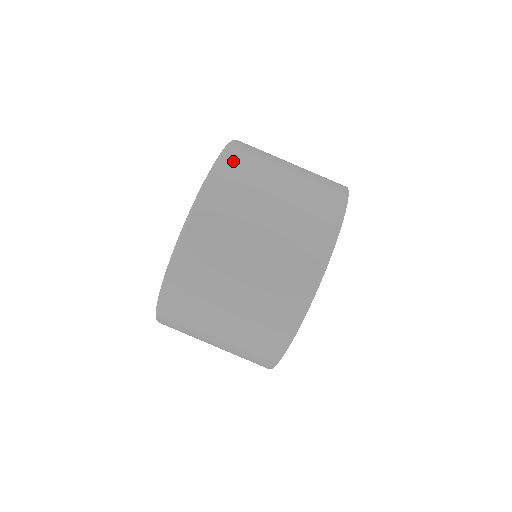
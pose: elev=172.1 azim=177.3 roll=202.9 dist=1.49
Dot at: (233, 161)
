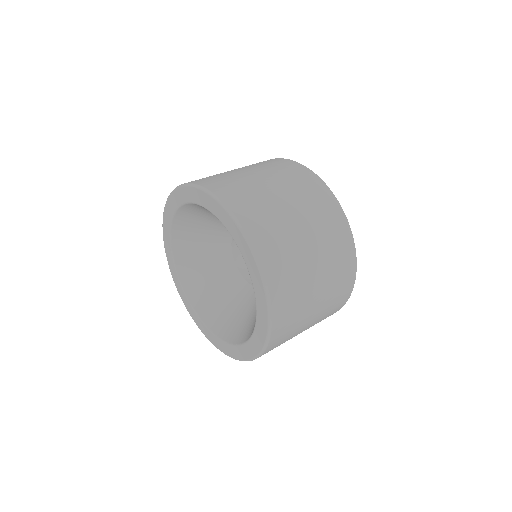
Dot at: (248, 216)
